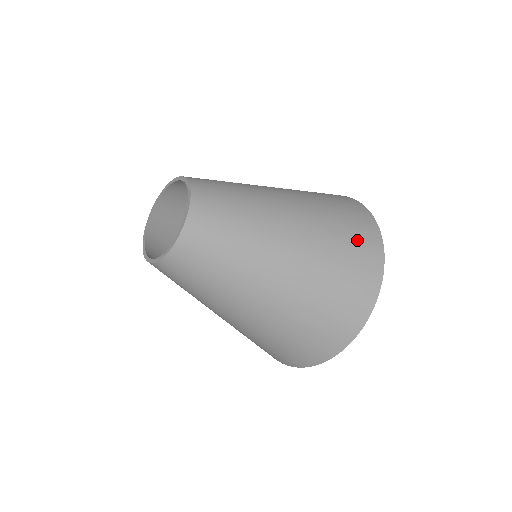
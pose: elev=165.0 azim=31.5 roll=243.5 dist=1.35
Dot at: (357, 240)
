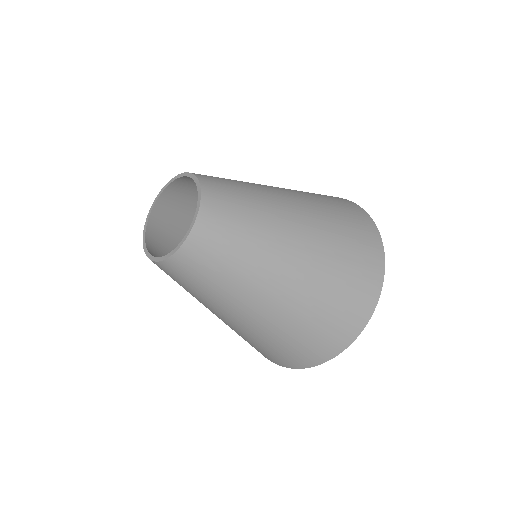
Dot at: (359, 239)
